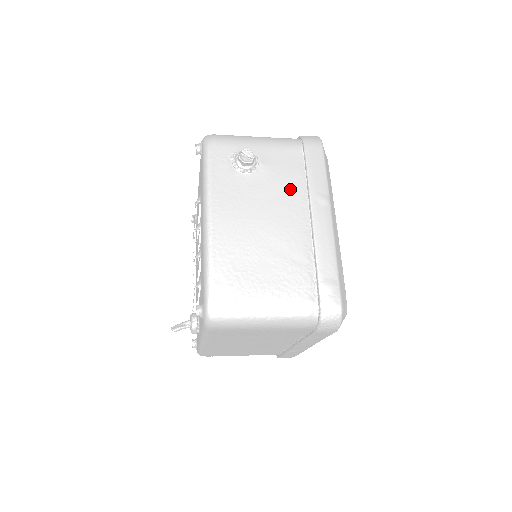
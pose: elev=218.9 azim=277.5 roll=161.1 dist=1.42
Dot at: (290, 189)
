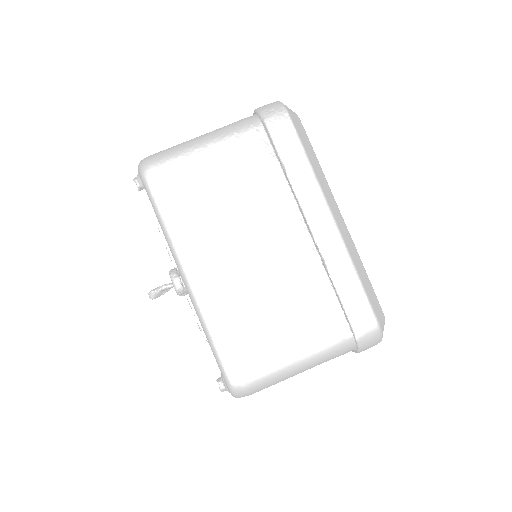
Dot at: occluded
